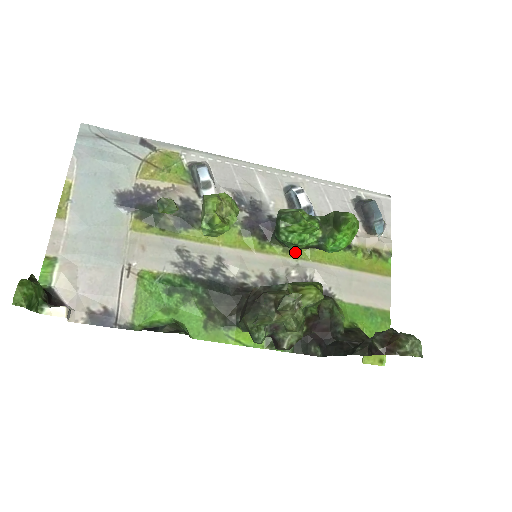
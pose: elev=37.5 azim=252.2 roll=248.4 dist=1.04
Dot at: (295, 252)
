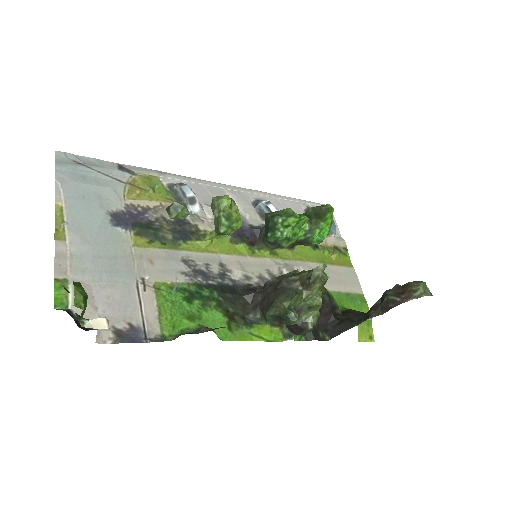
Dot at: (279, 254)
